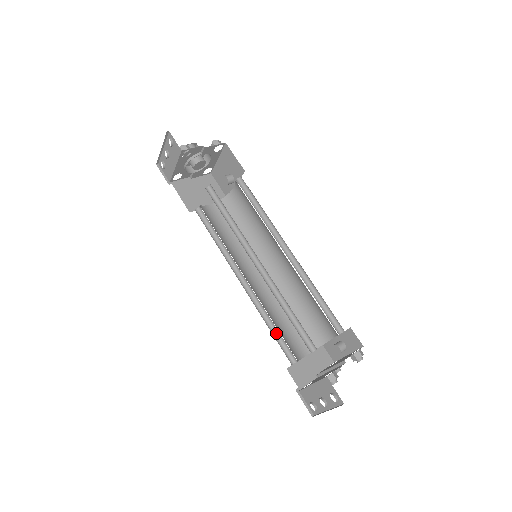
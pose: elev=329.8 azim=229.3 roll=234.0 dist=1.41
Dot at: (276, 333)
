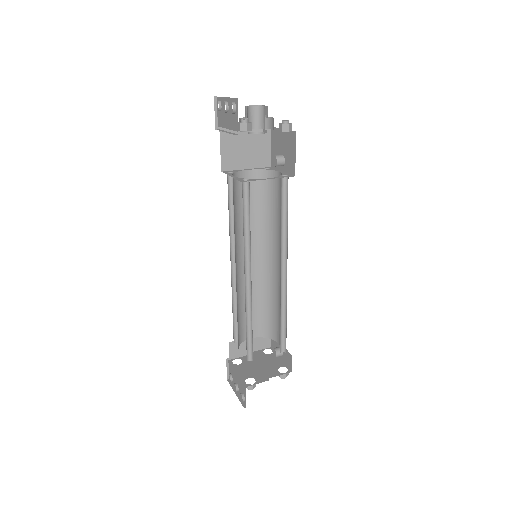
Dot at: (236, 315)
